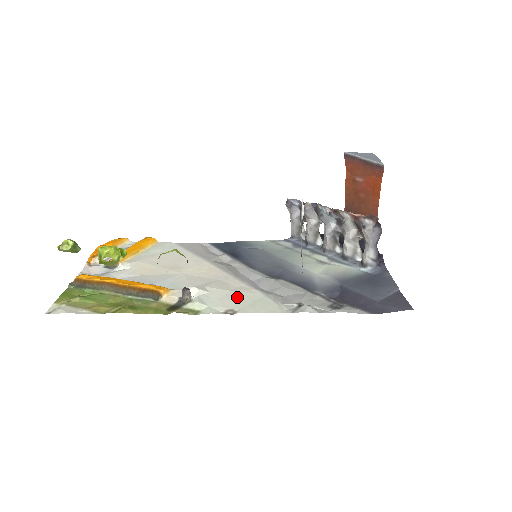
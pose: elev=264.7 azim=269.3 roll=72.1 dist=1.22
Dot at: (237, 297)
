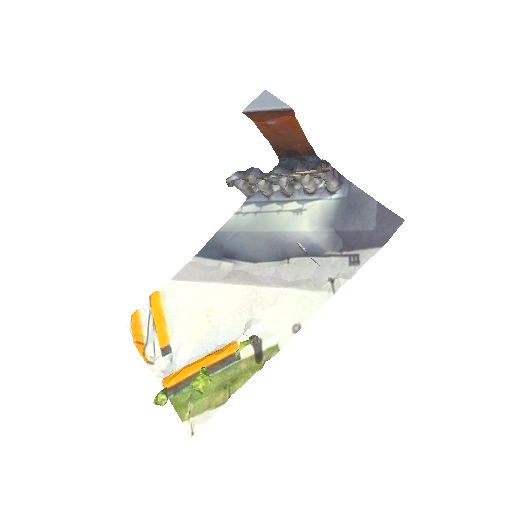
Dot at: (285, 309)
